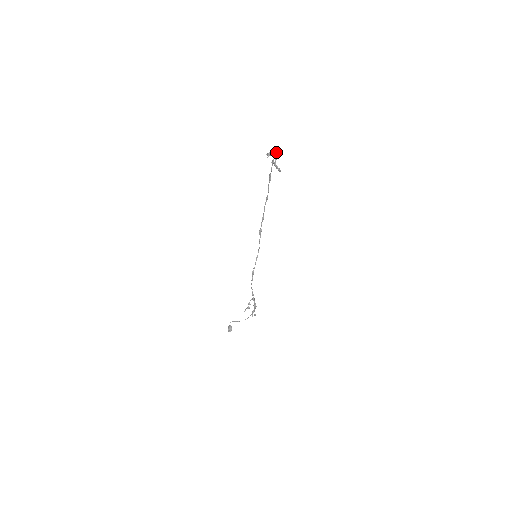
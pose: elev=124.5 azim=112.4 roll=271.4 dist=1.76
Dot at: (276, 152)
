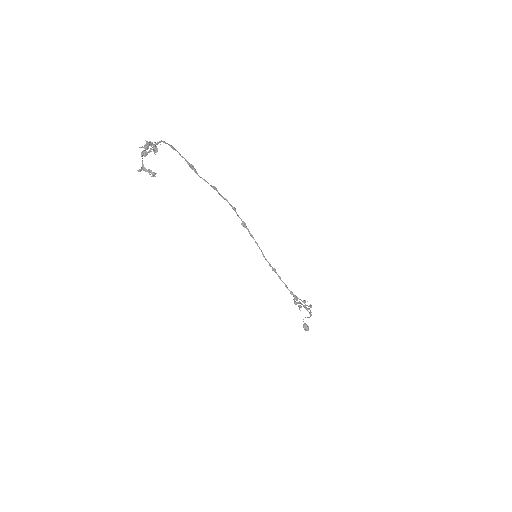
Dot at: (145, 148)
